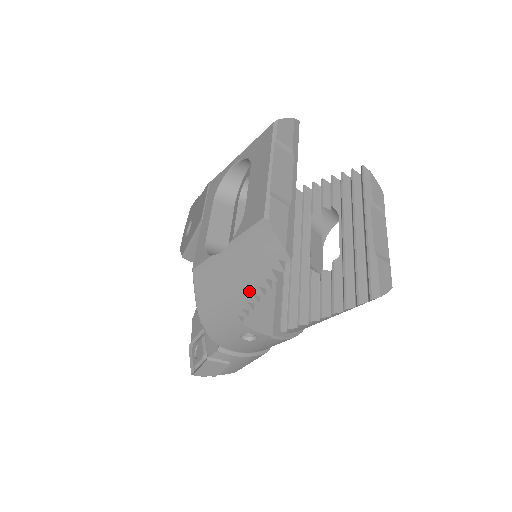
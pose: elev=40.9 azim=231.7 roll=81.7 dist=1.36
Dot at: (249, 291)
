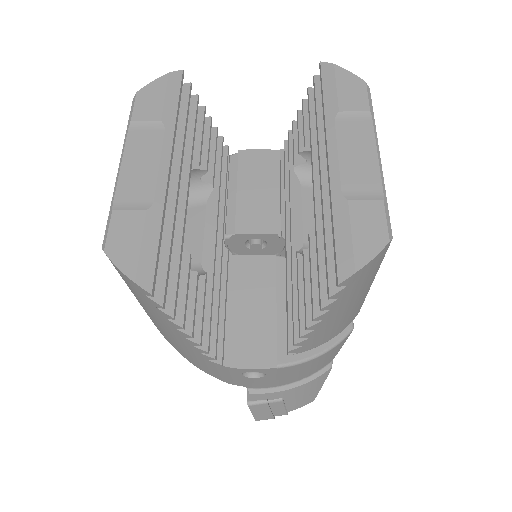
Dot at: (178, 335)
